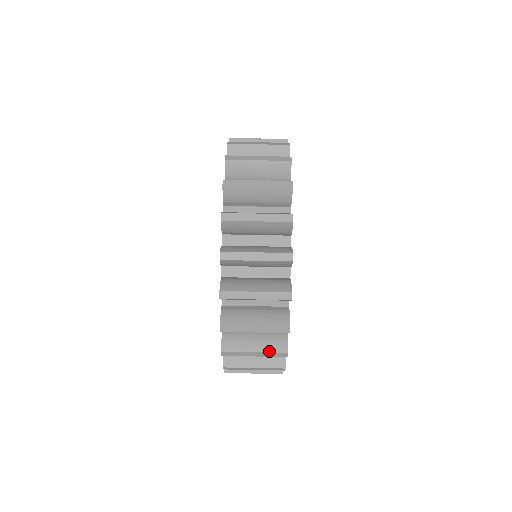
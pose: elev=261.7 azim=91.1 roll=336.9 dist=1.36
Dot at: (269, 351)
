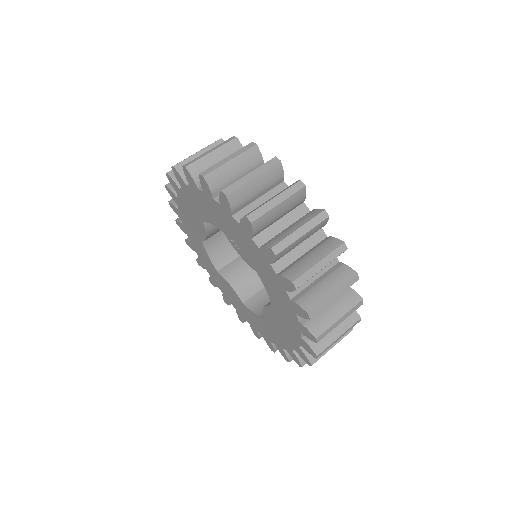
Dot at: (349, 309)
